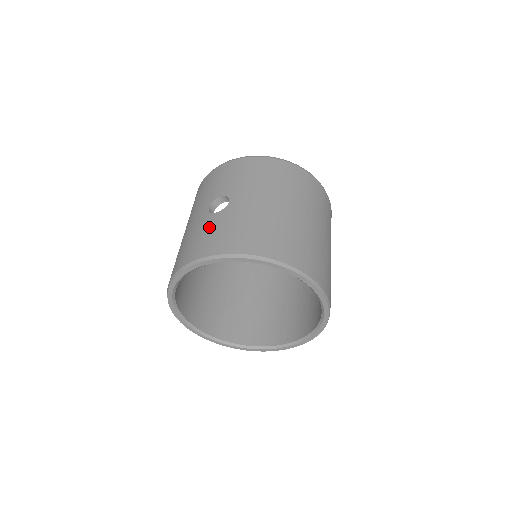
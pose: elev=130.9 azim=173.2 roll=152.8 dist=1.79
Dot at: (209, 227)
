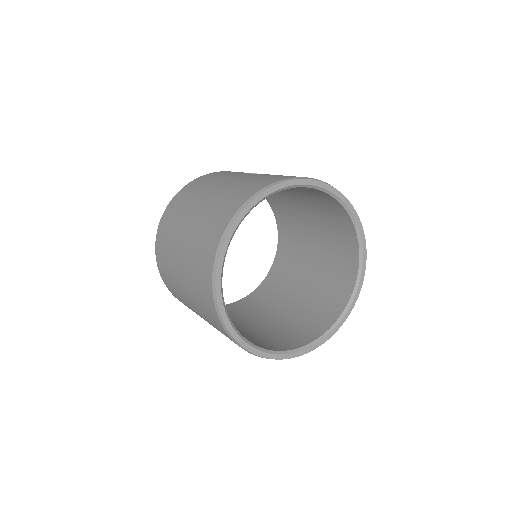
Dot at: occluded
